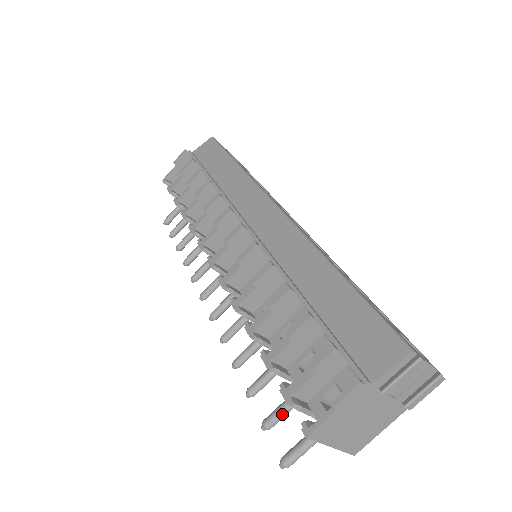
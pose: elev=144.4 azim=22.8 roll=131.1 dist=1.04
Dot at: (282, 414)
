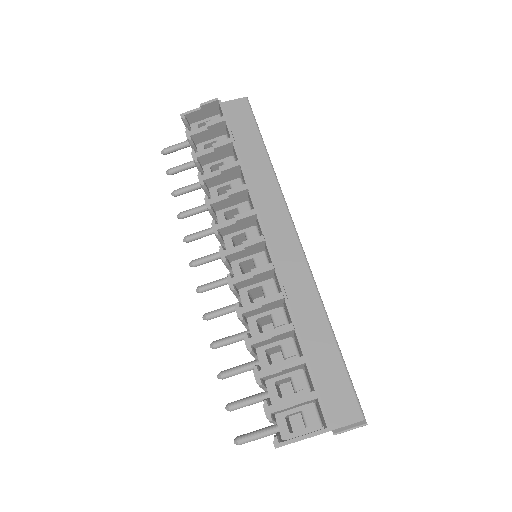
Dot at: occluded
